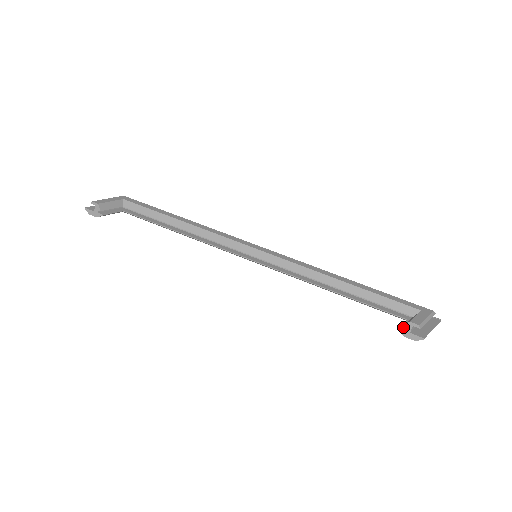
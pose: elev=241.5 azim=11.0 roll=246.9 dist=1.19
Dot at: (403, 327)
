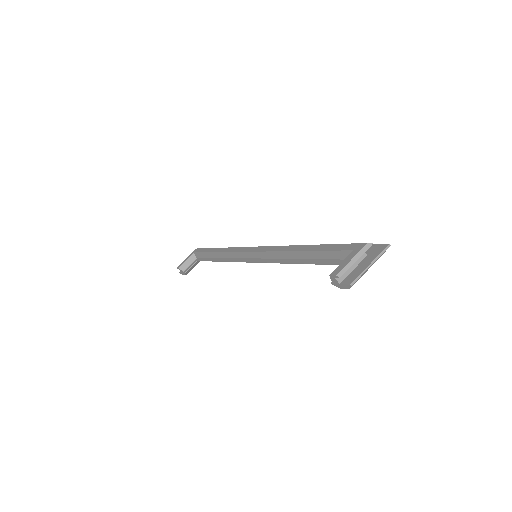
Dot at: (332, 281)
